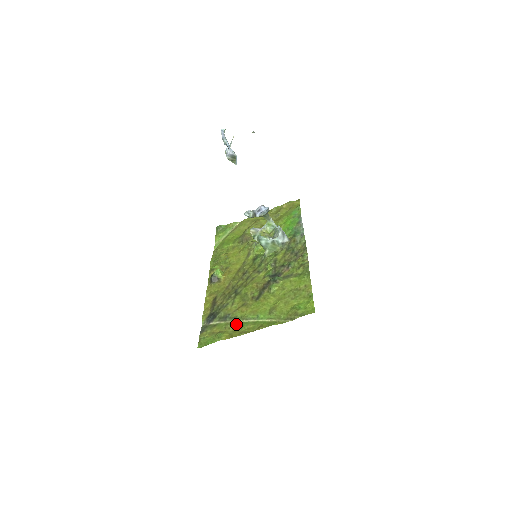
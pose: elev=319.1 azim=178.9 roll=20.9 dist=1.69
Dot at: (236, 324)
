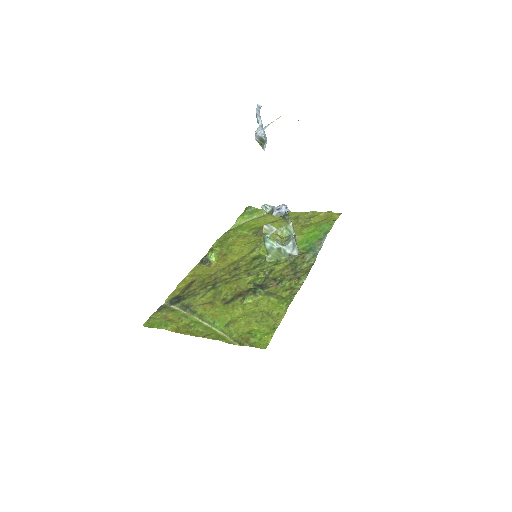
Dot at: (191, 320)
